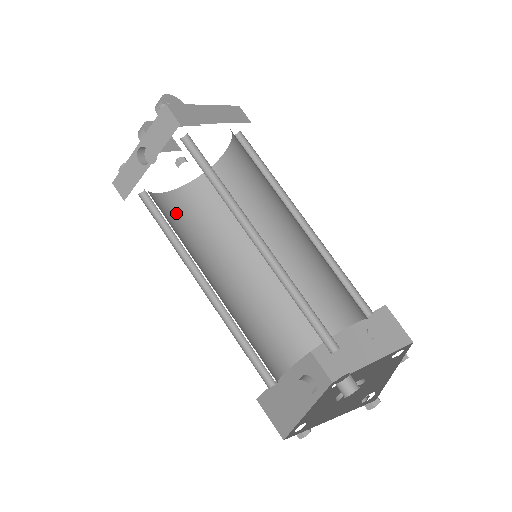
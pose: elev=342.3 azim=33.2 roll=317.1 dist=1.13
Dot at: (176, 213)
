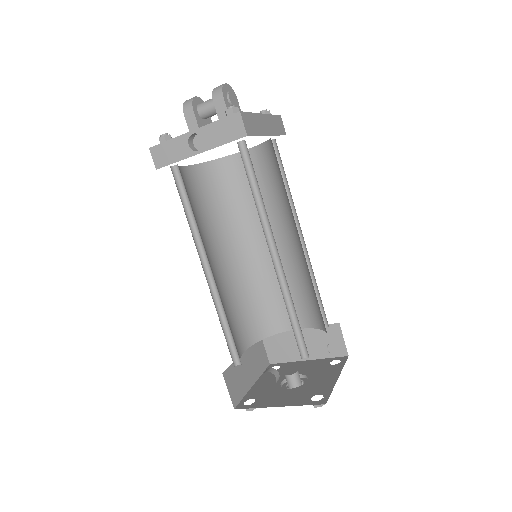
Dot at: (192, 190)
